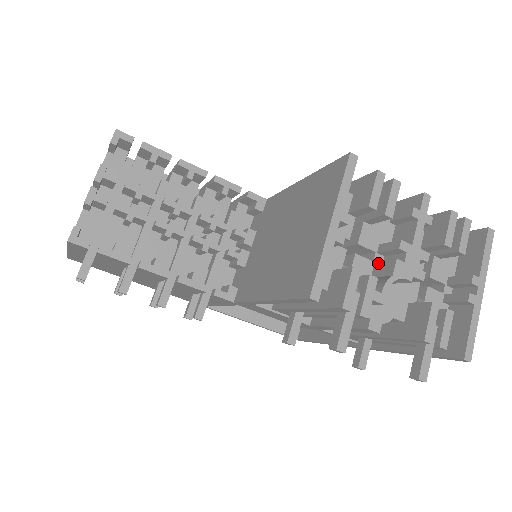
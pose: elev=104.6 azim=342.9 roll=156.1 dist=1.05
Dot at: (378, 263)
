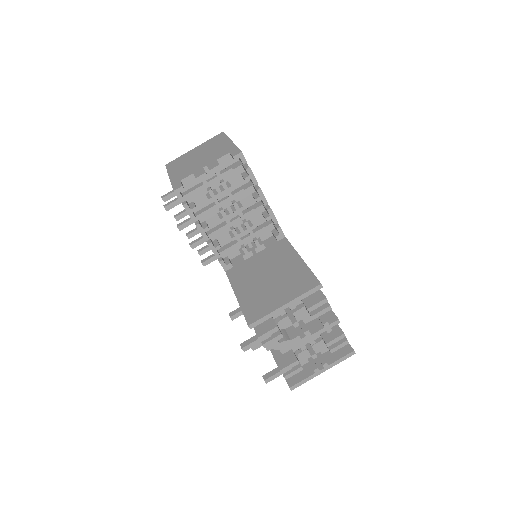
Dot at: (293, 327)
